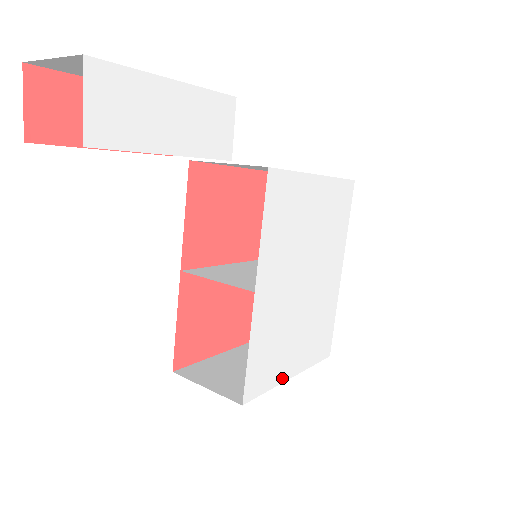
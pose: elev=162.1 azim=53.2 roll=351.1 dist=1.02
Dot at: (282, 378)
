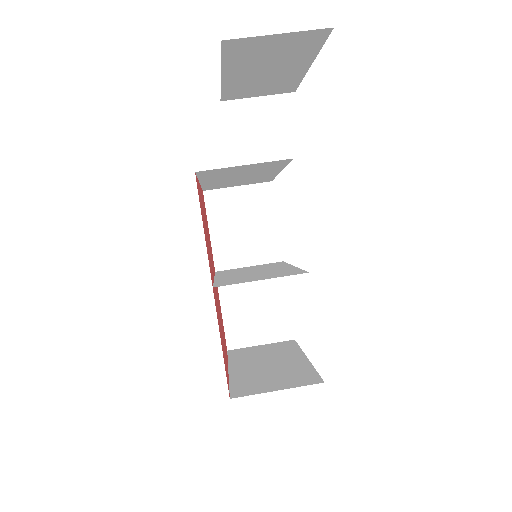
Dot at: occluded
